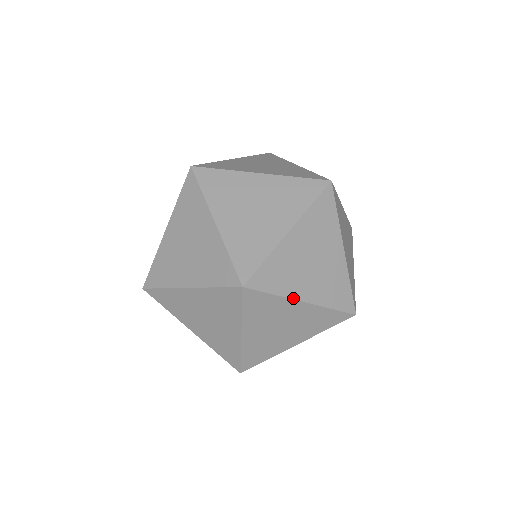
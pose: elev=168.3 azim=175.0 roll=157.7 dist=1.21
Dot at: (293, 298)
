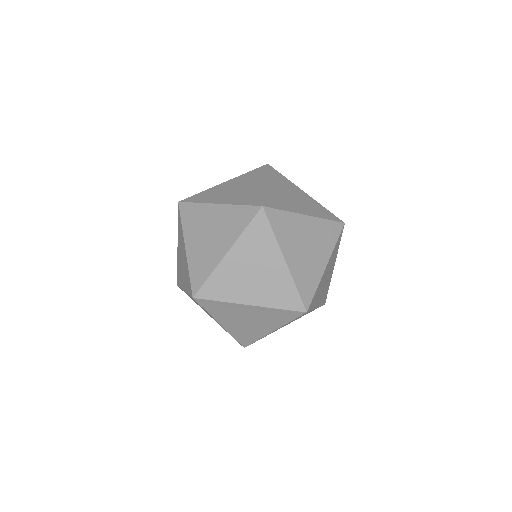
Dot at: (239, 303)
